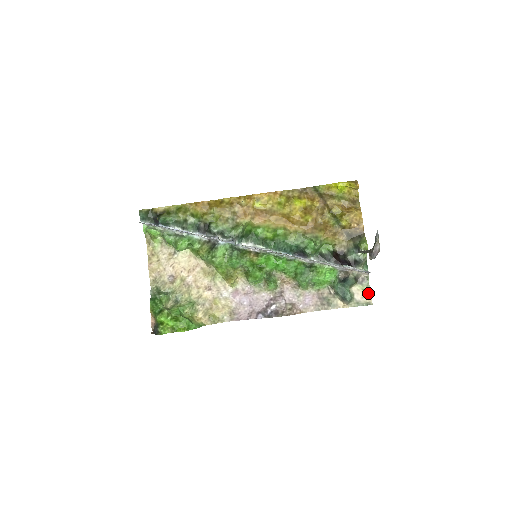
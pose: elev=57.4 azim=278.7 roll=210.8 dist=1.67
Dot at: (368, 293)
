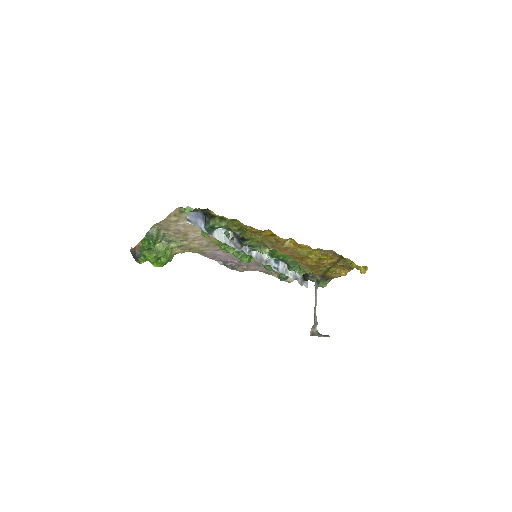
Dot at: occluded
